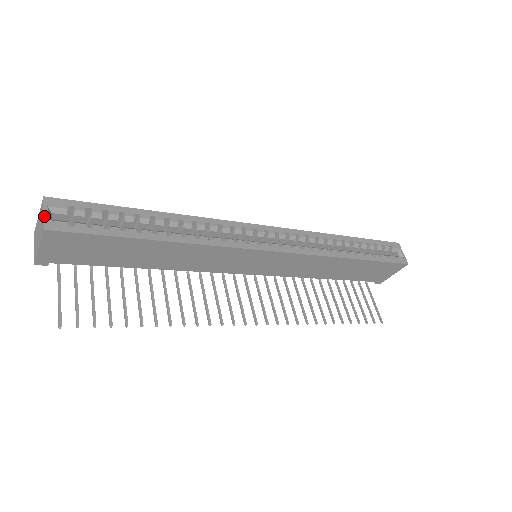
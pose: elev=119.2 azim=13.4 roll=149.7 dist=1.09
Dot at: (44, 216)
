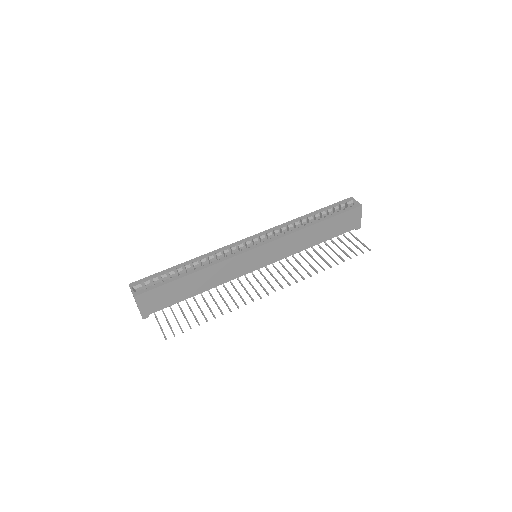
Dot at: (132, 291)
